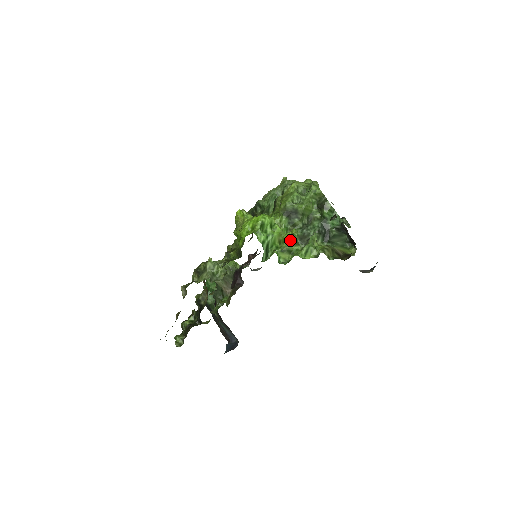
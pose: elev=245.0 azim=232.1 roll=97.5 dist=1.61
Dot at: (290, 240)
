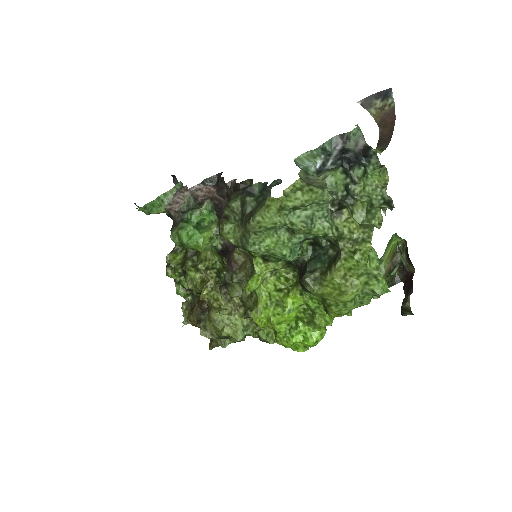
Dot at: occluded
